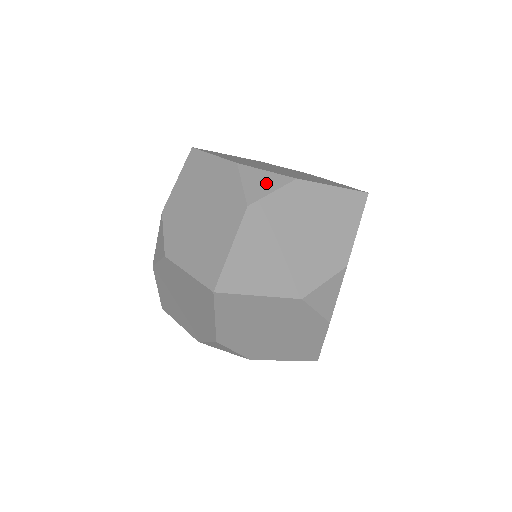
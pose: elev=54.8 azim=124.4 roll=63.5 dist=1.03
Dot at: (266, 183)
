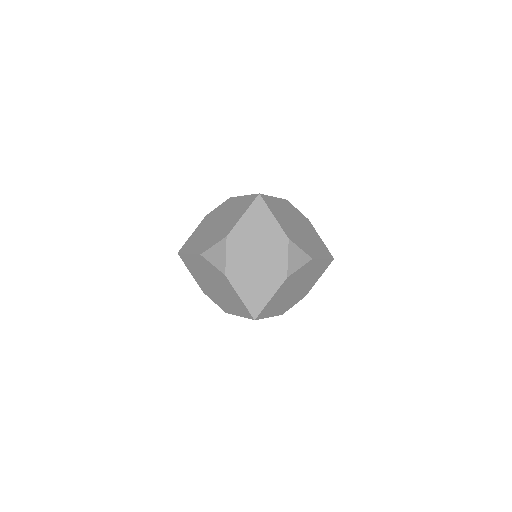
Dot at: occluded
